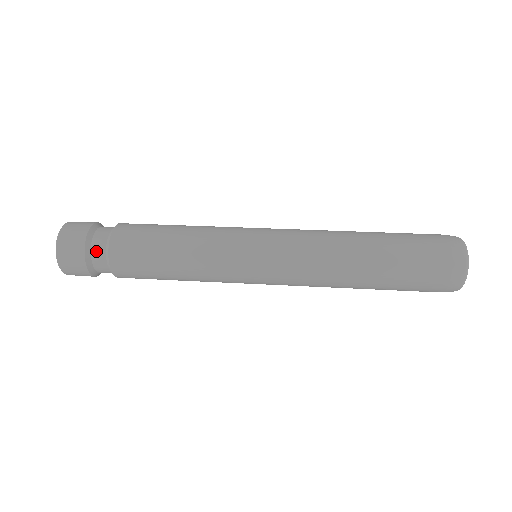
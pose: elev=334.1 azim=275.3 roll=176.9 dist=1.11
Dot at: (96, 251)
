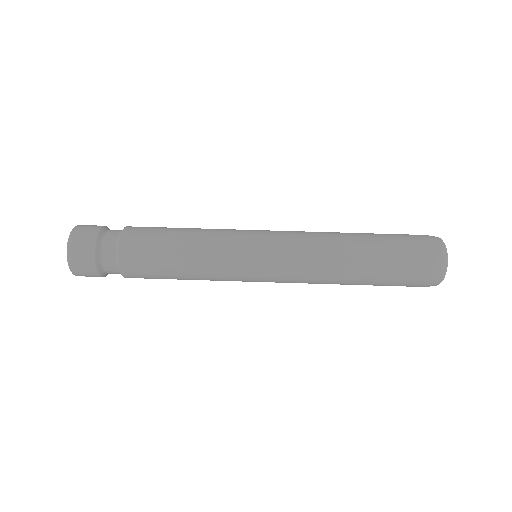
Dot at: (108, 268)
